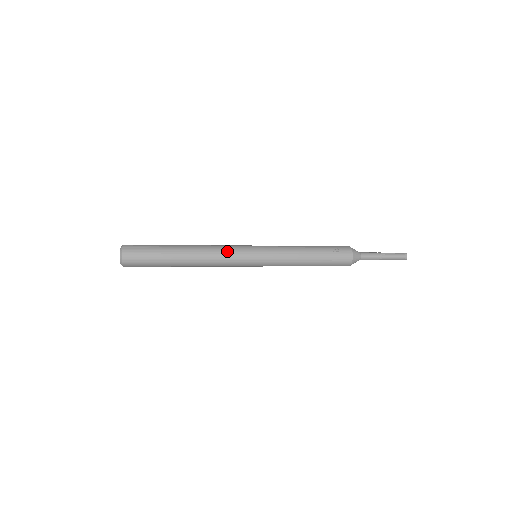
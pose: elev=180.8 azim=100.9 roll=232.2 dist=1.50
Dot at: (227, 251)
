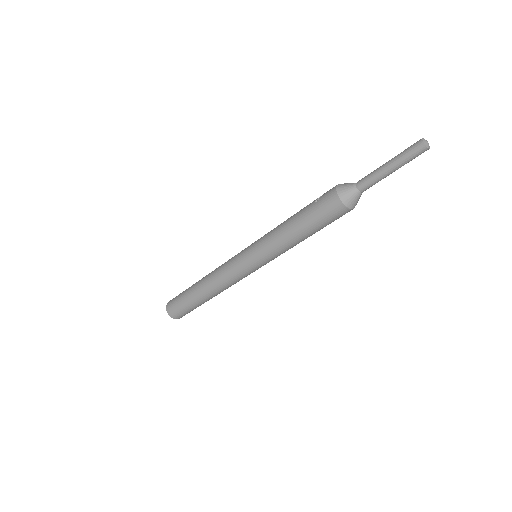
Dot at: (225, 264)
